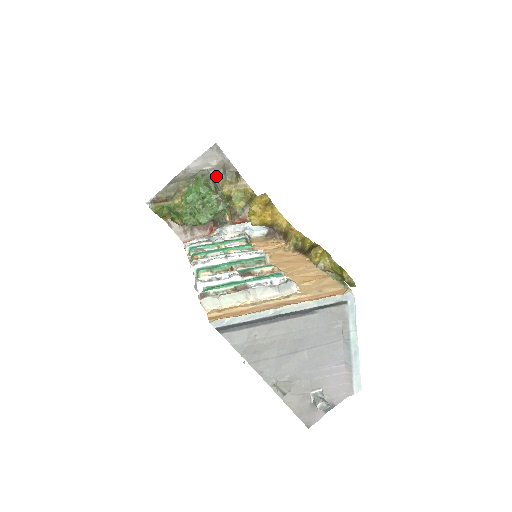
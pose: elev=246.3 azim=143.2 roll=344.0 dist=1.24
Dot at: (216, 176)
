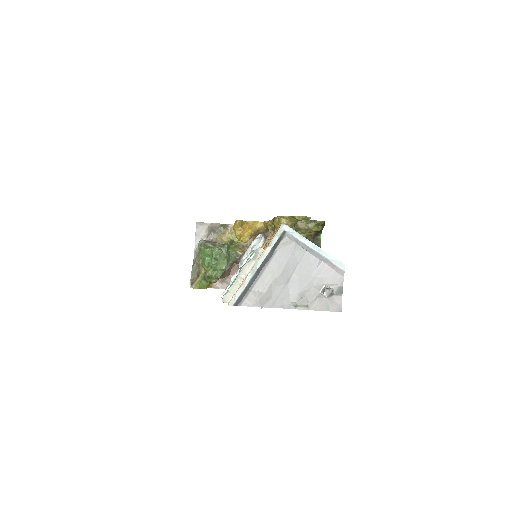
Dot at: (212, 238)
